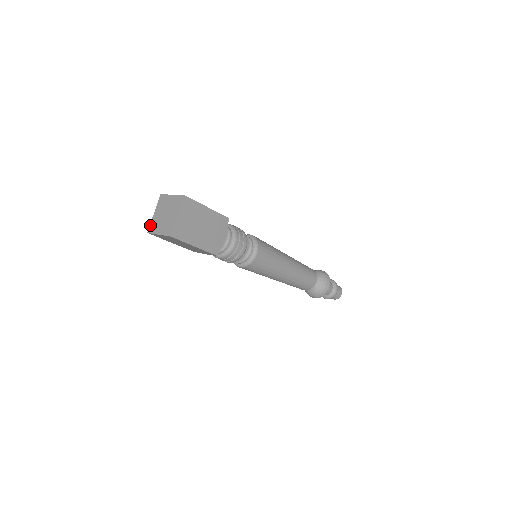
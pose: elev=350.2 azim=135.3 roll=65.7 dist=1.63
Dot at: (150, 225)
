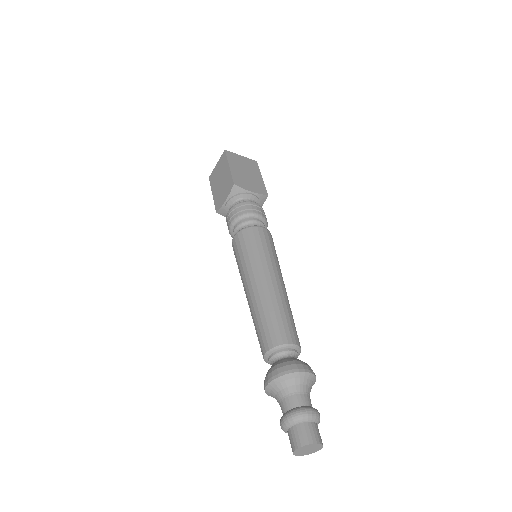
Dot at: occluded
